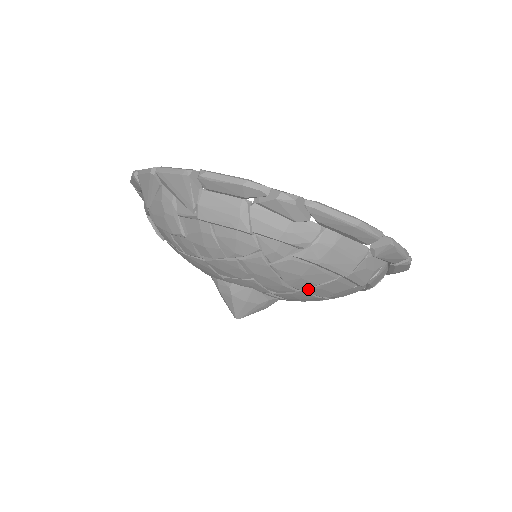
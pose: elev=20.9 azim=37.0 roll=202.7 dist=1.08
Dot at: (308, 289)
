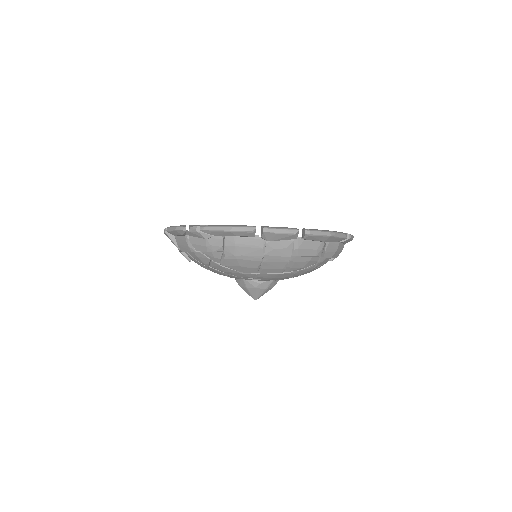
Dot at: (259, 272)
